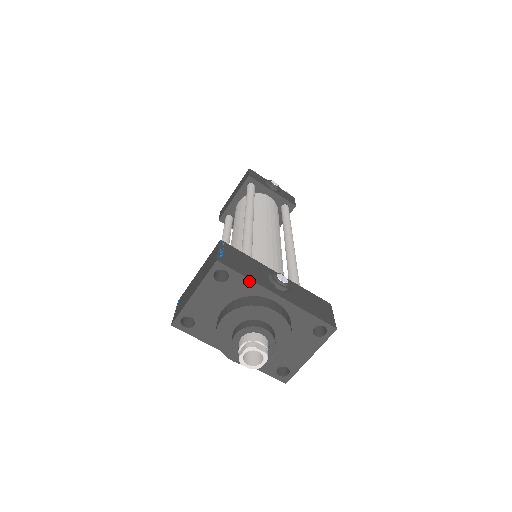
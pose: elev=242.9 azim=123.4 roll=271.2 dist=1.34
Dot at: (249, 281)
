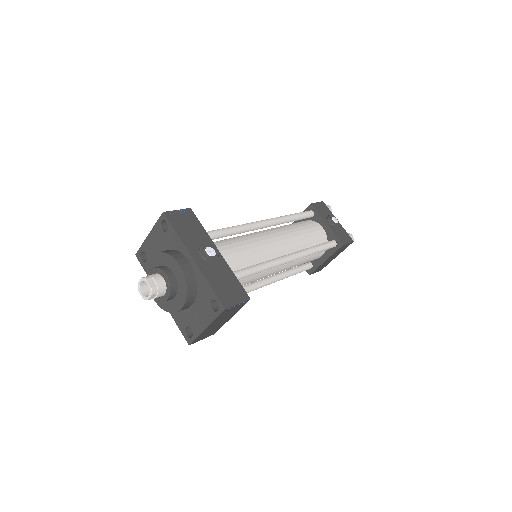
Dot at: (178, 237)
